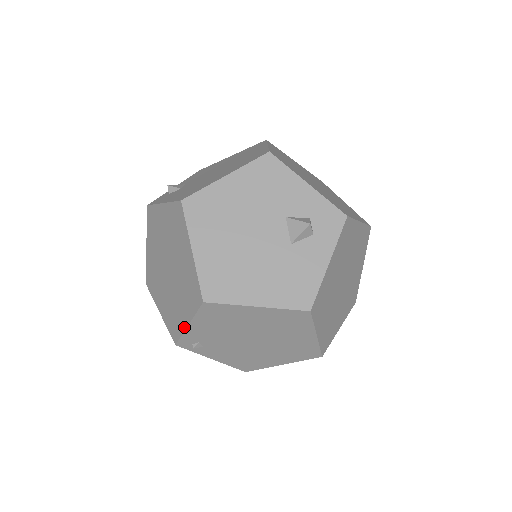
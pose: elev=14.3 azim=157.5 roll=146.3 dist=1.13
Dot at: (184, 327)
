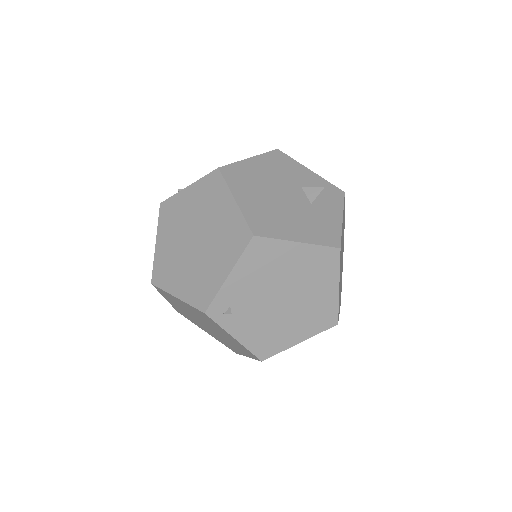
Dot at: (221, 282)
